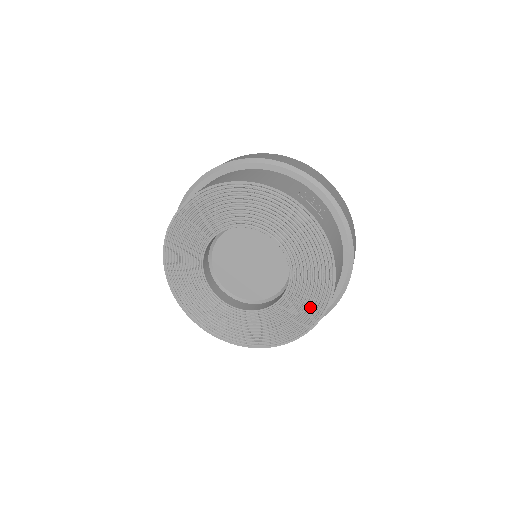
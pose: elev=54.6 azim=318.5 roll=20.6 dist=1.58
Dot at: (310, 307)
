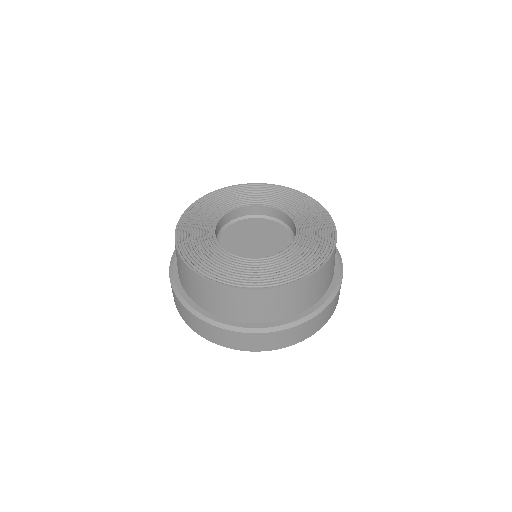
Dot at: (278, 276)
